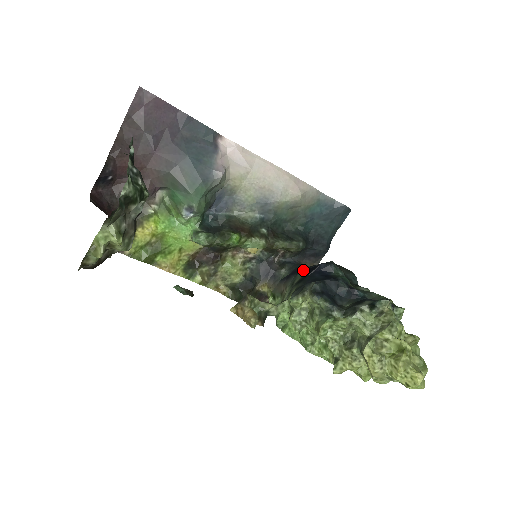
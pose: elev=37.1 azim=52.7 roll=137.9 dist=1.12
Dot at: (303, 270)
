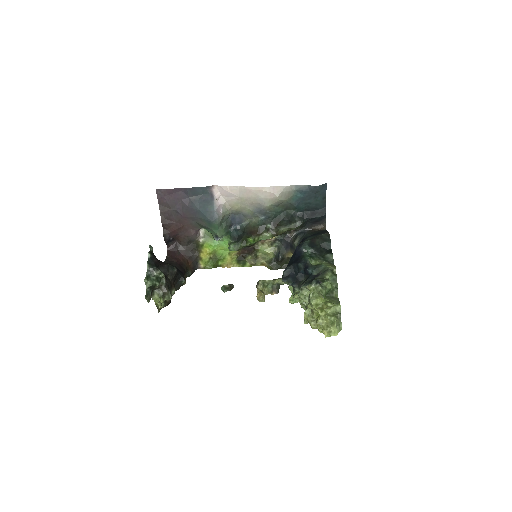
Dot at: occluded
